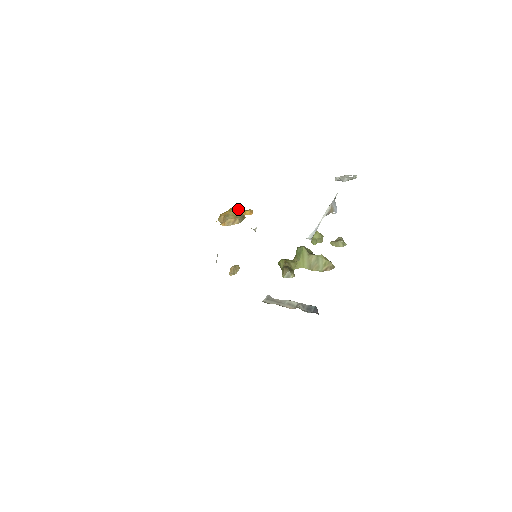
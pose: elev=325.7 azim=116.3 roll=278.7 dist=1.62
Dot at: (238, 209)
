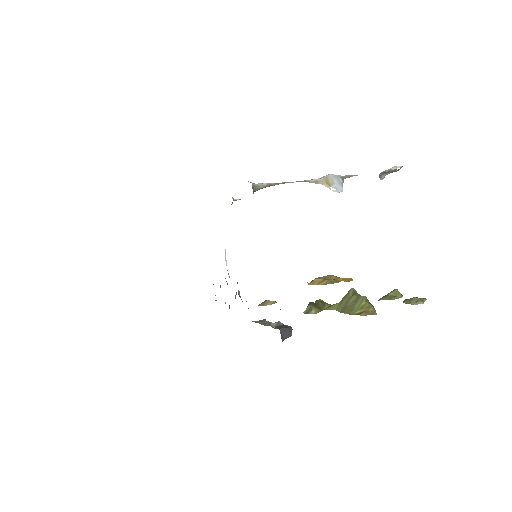
Dot at: (339, 277)
